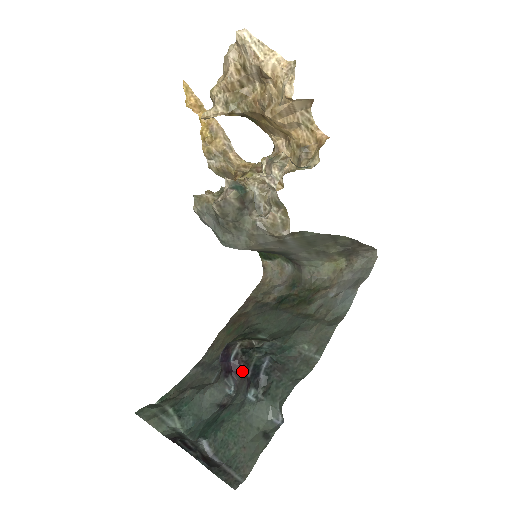
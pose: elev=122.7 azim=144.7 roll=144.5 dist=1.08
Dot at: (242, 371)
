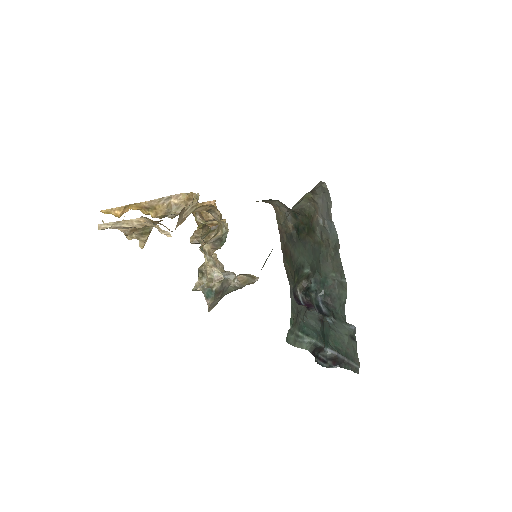
Dot at: occluded
